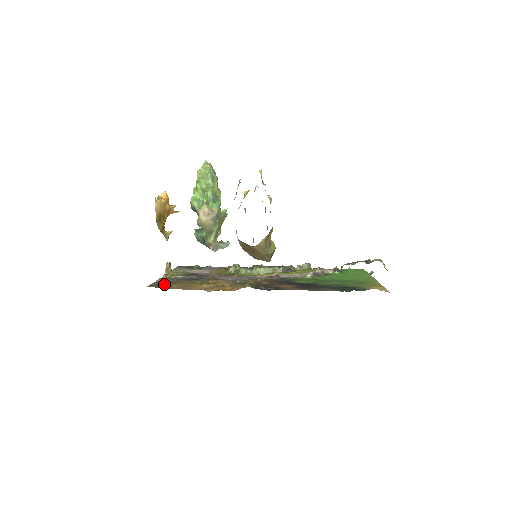
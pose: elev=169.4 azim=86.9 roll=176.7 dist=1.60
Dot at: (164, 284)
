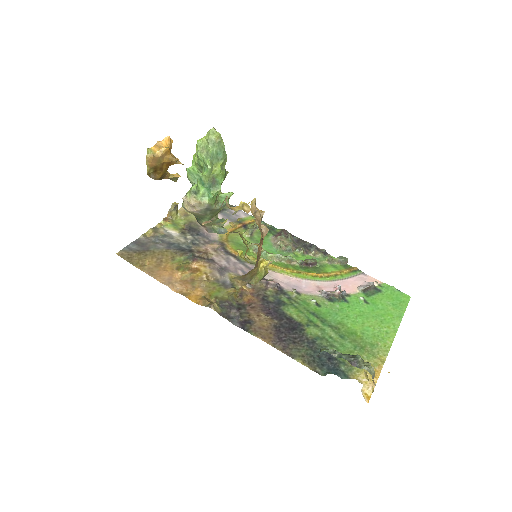
Dot at: (138, 254)
